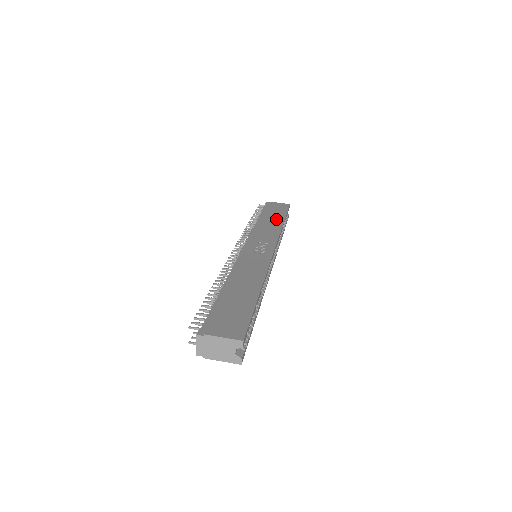
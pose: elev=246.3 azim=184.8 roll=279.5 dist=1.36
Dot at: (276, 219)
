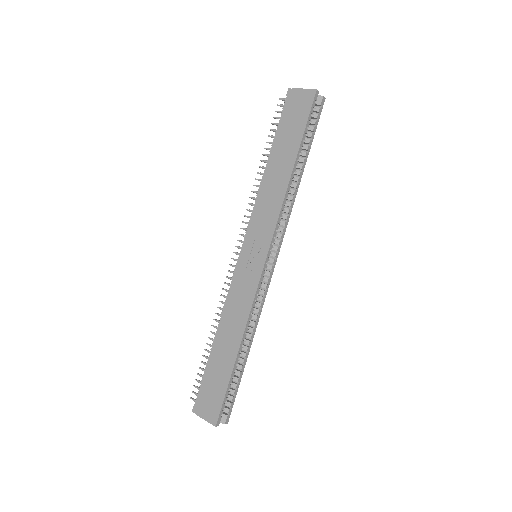
Dot at: (285, 161)
